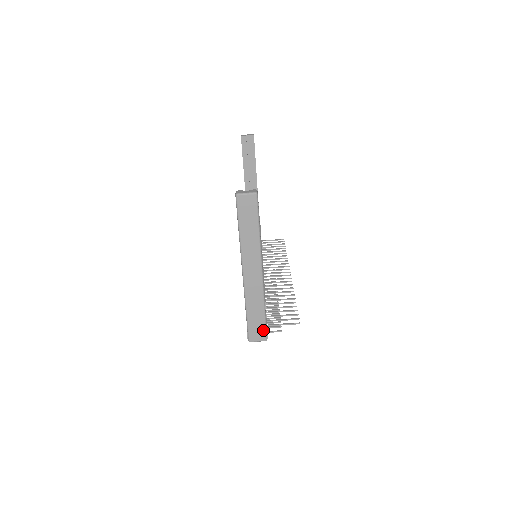
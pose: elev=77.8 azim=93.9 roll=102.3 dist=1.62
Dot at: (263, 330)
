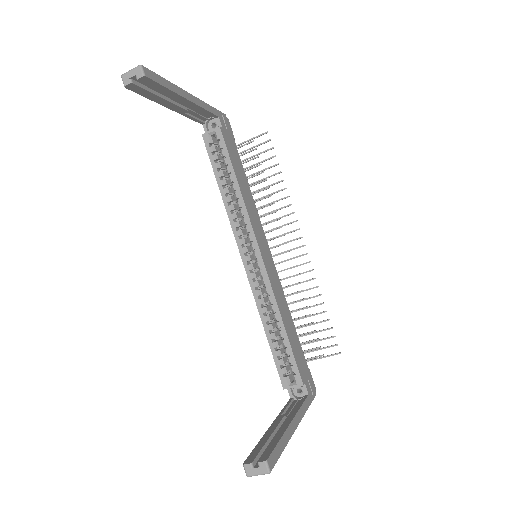
Dot at: occluded
